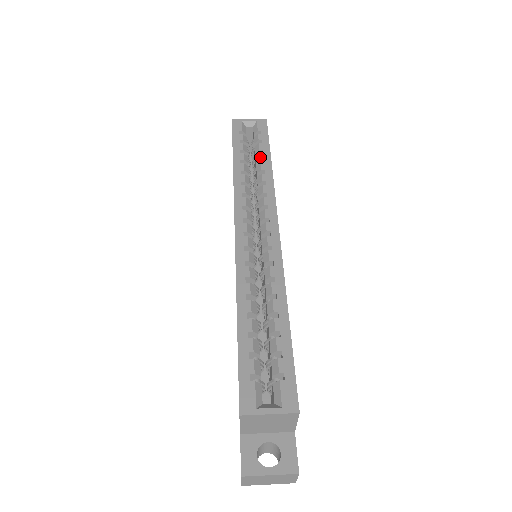
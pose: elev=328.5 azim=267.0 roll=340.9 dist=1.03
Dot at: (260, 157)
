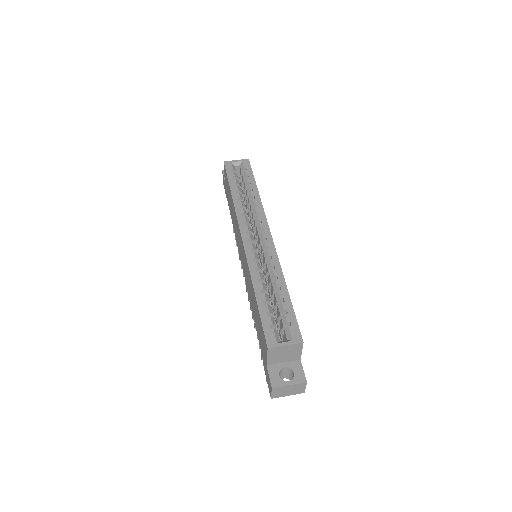
Dot at: (249, 187)
